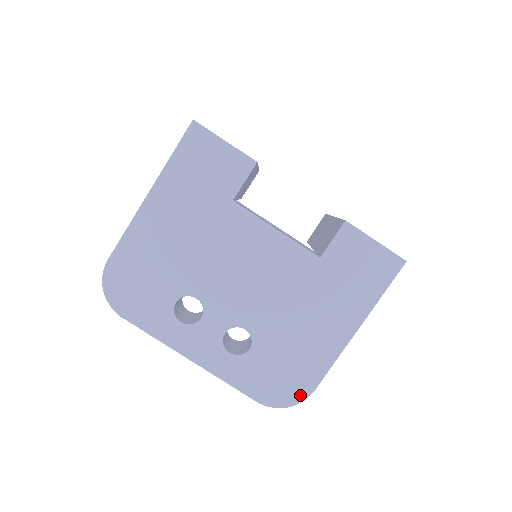
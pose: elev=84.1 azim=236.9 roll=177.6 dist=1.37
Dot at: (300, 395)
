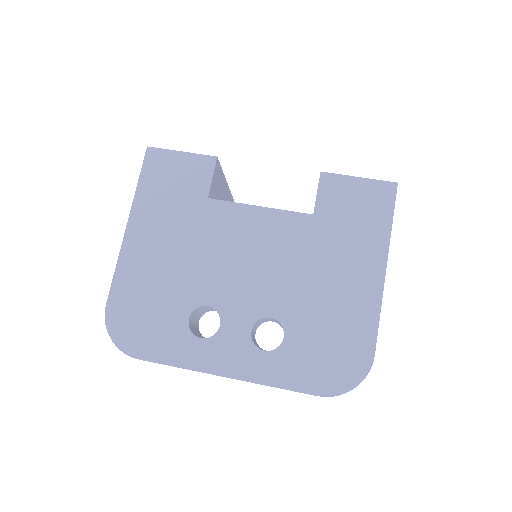
Dot at: (361, 367)
